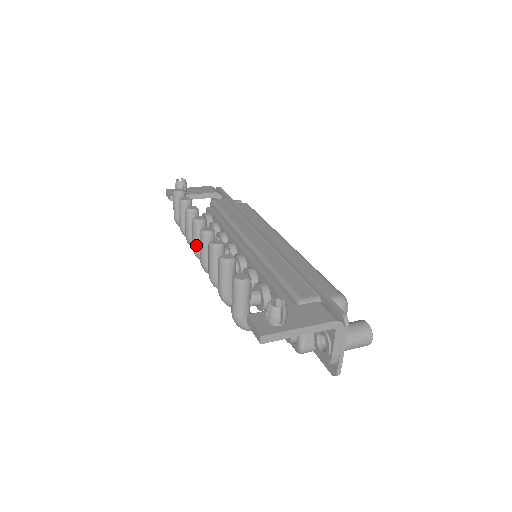
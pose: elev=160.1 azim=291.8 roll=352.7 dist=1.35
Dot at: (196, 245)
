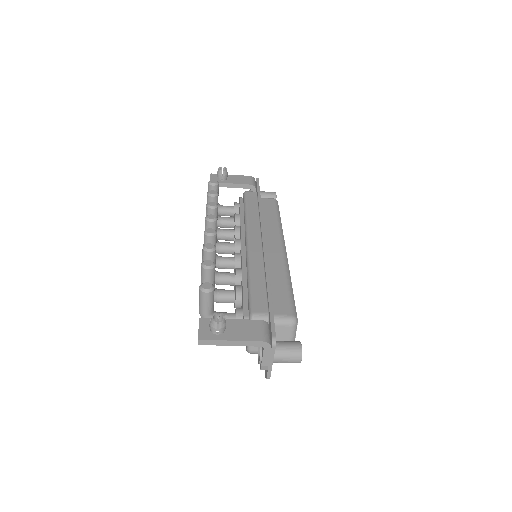
Dot at: occluded
